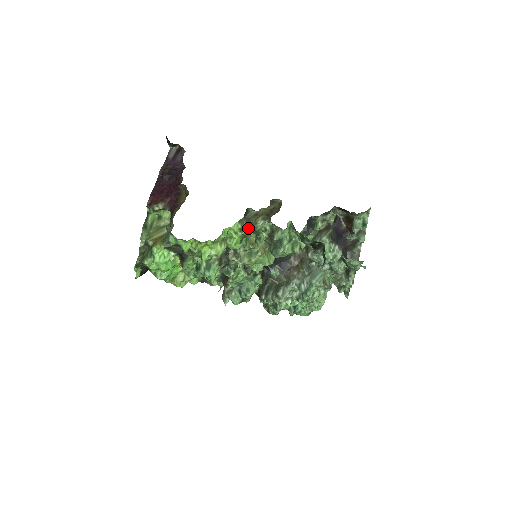
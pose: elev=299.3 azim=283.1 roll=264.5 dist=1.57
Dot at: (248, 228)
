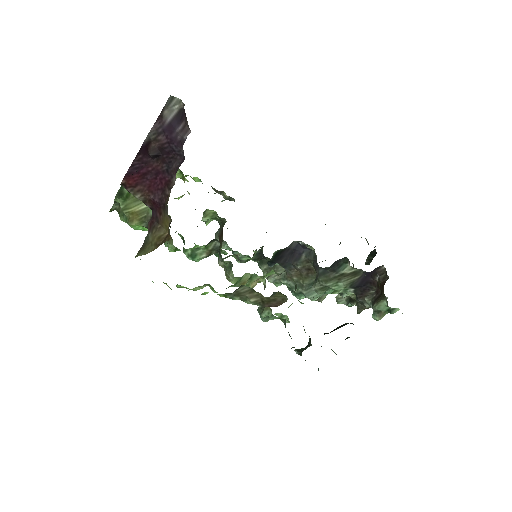
Dot at: (234, 299)
